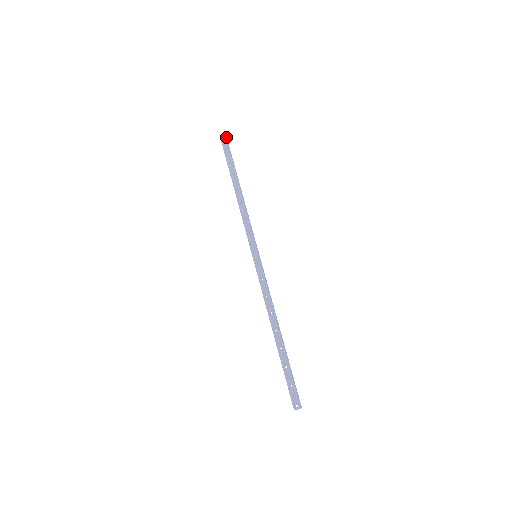
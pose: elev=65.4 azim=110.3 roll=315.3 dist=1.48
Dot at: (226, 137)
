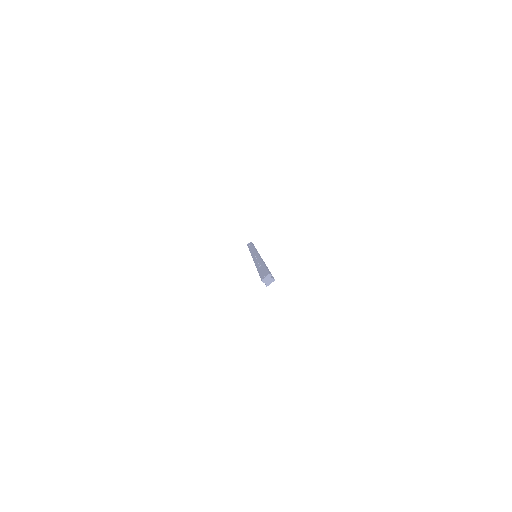
Dot at: (253, 244)
